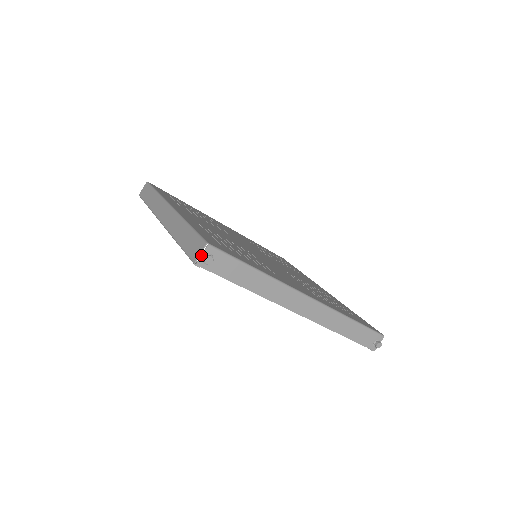
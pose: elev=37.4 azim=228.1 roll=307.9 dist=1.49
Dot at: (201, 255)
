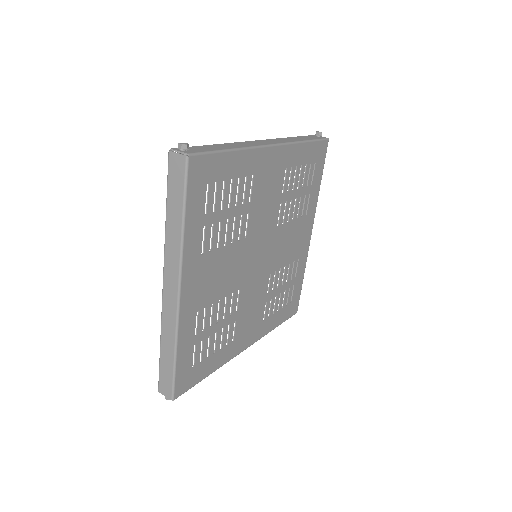
Dot at: (165, 396)
